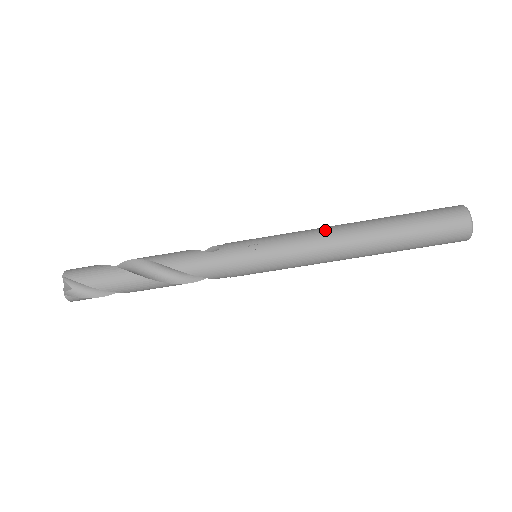
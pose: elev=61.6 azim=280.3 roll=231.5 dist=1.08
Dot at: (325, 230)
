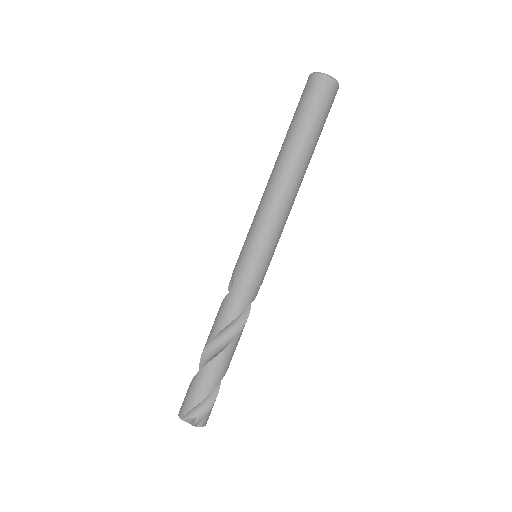
Dot at: (267, 190)
